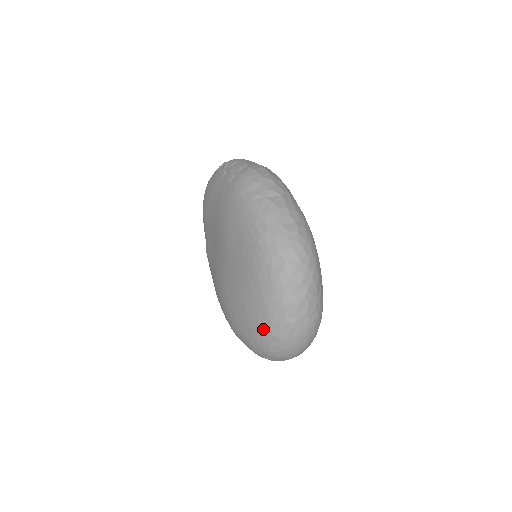
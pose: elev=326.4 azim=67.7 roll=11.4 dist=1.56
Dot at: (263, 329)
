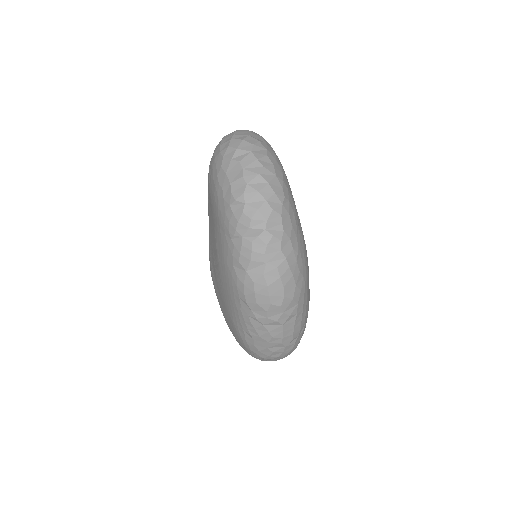
Dot at: occluded
